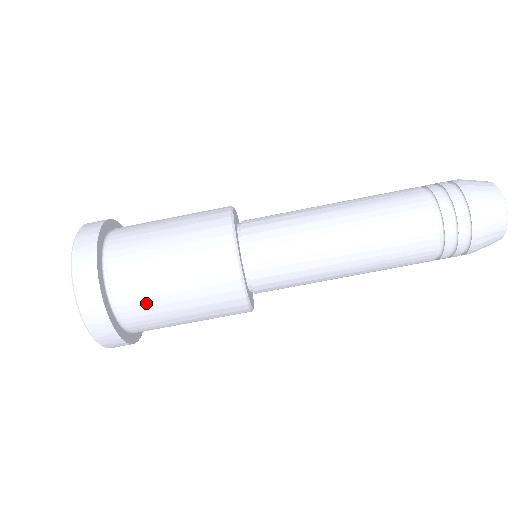
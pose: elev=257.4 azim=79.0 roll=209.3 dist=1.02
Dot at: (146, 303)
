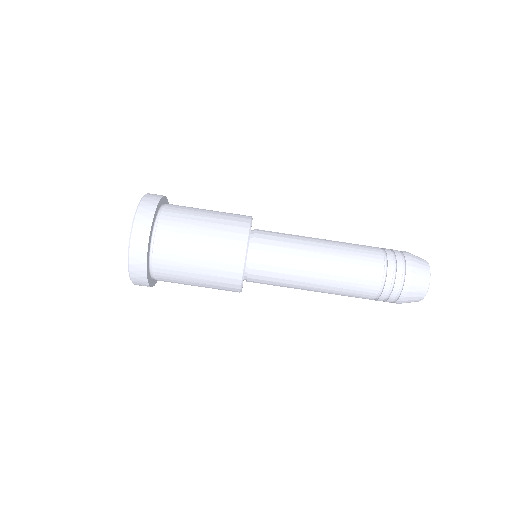
Dot at: (179, 229)
